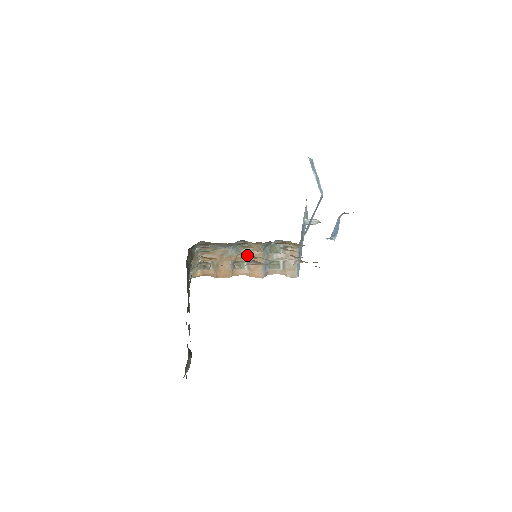
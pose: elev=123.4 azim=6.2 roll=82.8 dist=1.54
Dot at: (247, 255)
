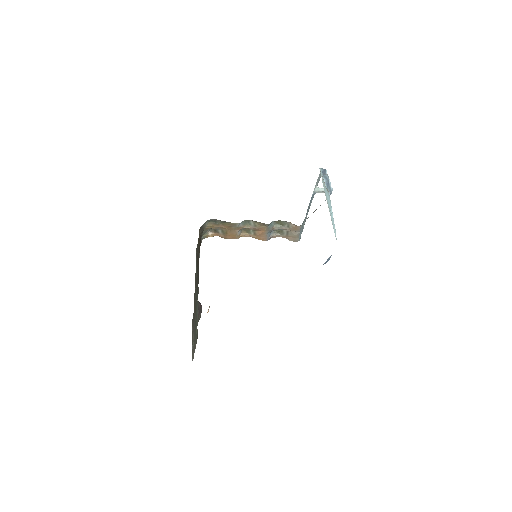
Dot at: (253, 227)
